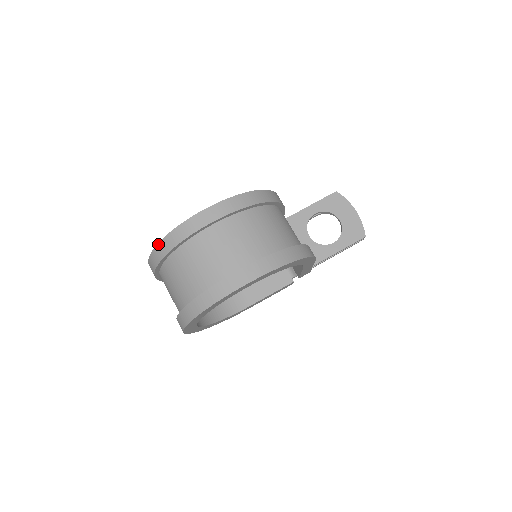
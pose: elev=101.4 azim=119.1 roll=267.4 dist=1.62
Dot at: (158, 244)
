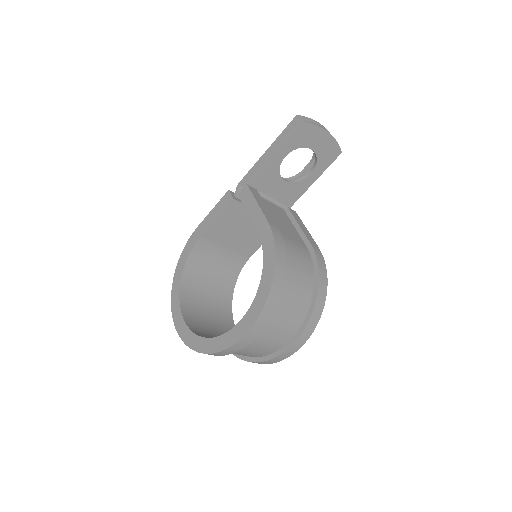
Dot at: occluded
